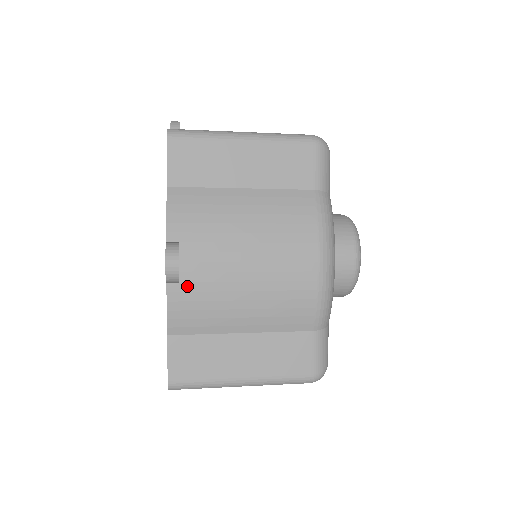
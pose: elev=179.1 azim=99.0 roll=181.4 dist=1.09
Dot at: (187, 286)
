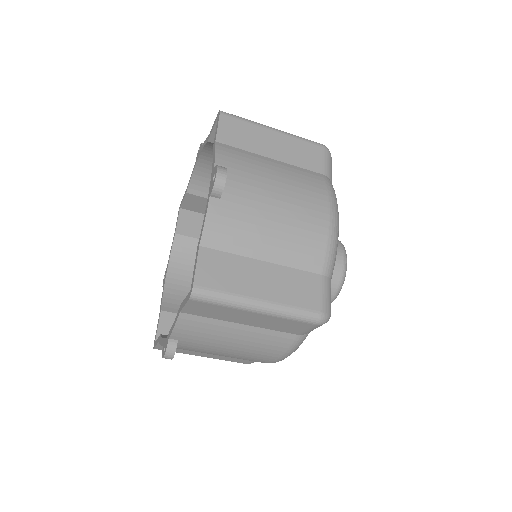
Dot at: (226, 204)
